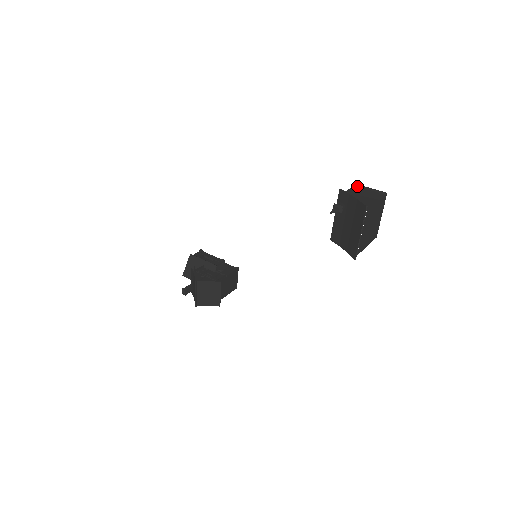
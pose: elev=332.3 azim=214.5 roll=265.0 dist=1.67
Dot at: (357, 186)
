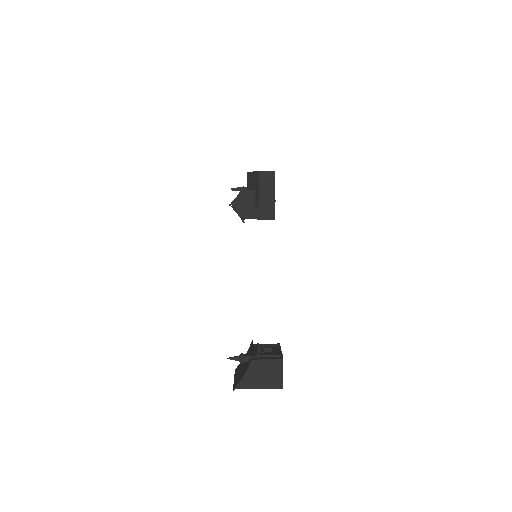
Dot at: (280, 361)
